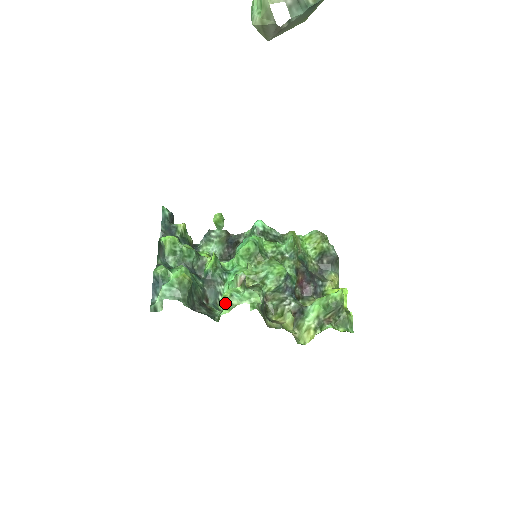
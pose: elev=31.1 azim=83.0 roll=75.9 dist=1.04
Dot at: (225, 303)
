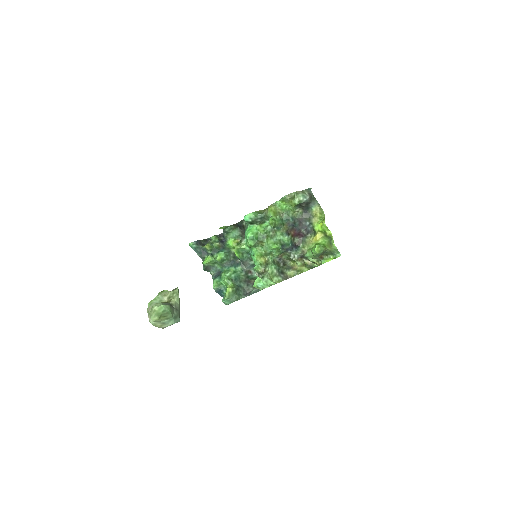
Dot at: occluded
